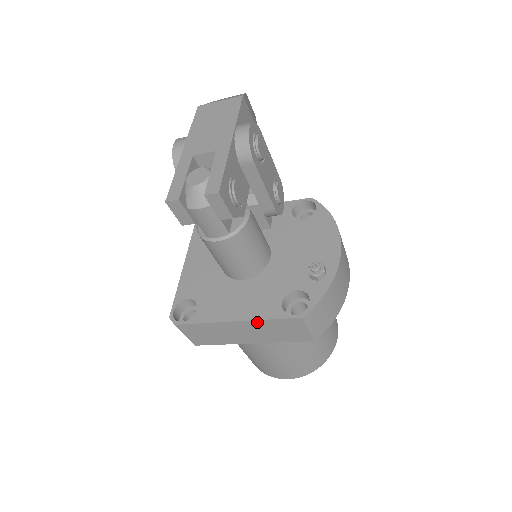
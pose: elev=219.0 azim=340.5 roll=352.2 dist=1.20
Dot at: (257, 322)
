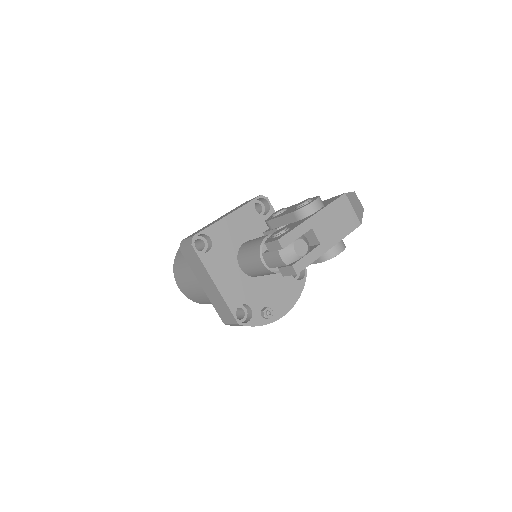
Dot at: (222, 298)
